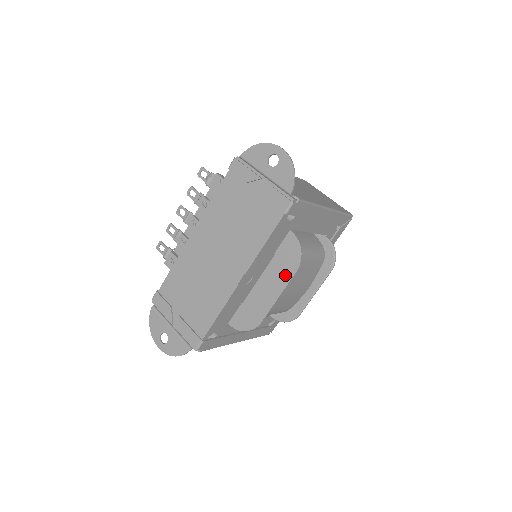
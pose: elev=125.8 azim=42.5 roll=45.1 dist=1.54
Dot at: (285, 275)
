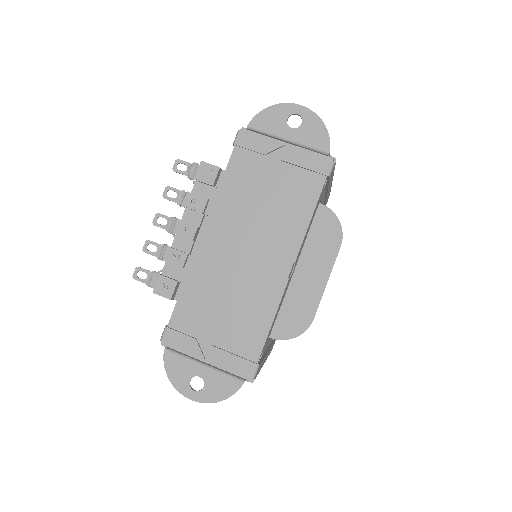
Dot at: (328, 254)
